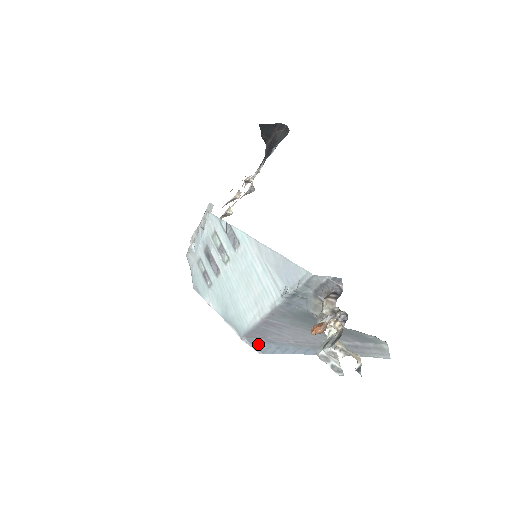
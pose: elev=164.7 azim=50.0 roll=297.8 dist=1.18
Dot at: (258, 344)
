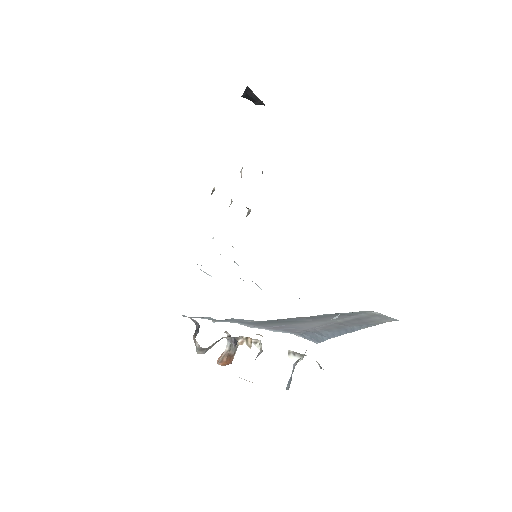
Dot at: (308, 336)
